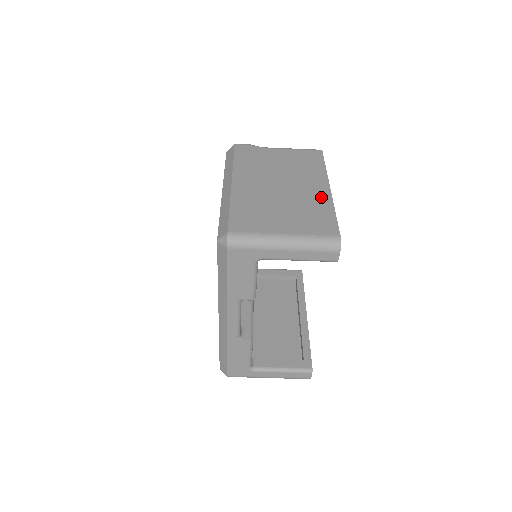
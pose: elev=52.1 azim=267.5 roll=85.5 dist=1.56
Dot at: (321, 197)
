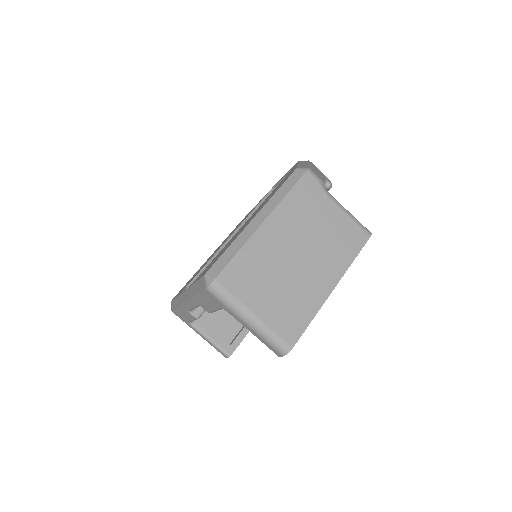
Dot at: (317, 294)
